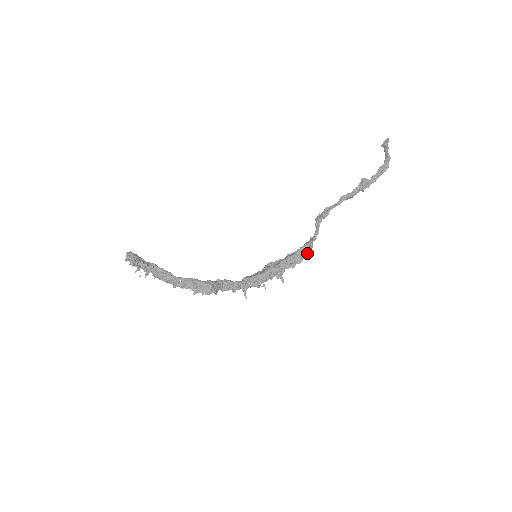
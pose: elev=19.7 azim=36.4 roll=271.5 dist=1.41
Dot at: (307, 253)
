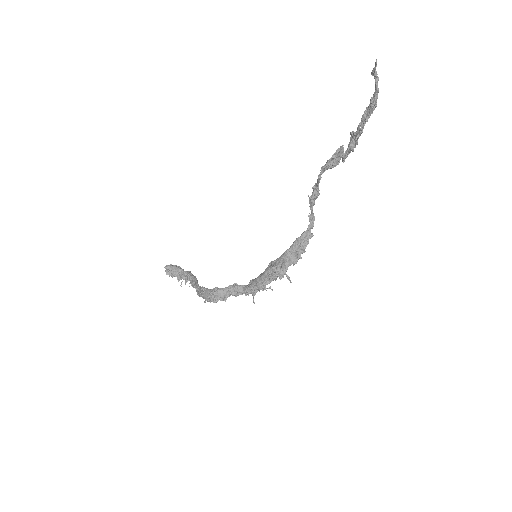
Dot at: (303, 245)
